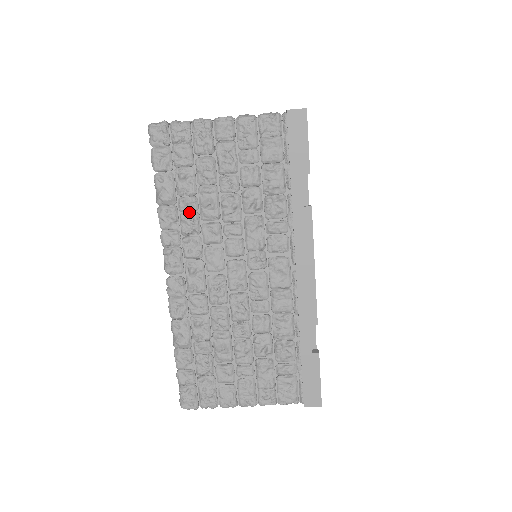
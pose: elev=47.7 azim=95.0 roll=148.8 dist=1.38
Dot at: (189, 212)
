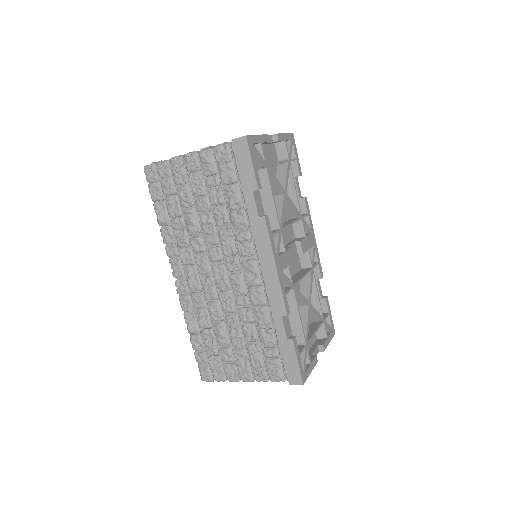
Dot at: (180, 229)
